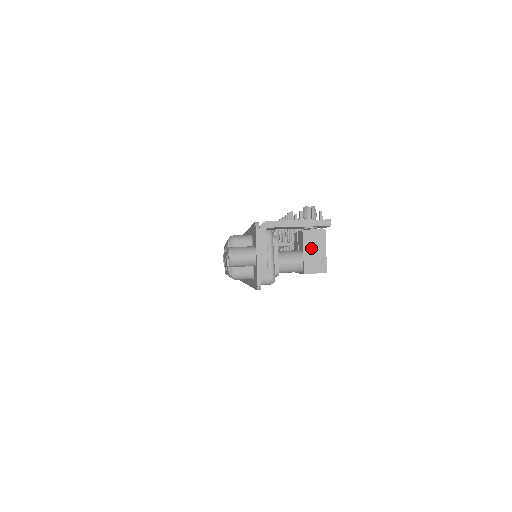
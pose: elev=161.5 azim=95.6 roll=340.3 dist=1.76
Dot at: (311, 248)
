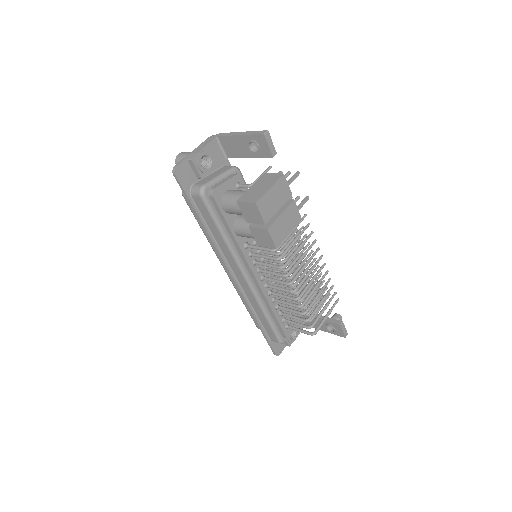
Dot at: (260, 185)
